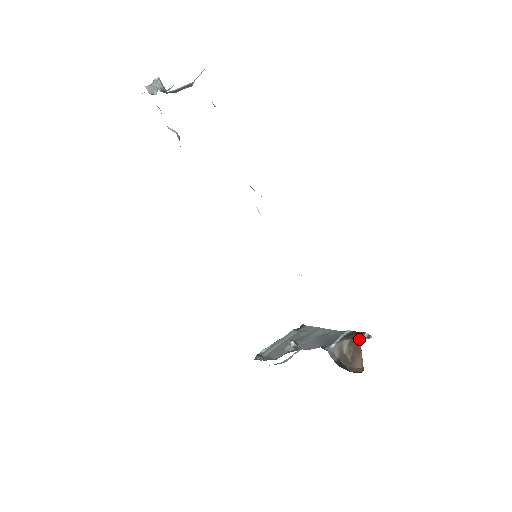
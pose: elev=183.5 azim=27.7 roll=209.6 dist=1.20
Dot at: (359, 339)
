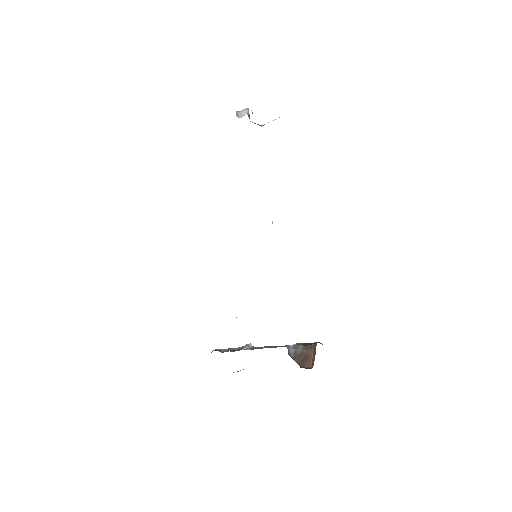
Dot at: (313, 345)
